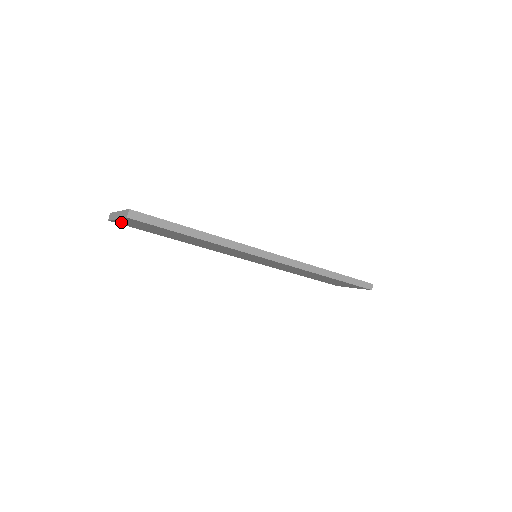
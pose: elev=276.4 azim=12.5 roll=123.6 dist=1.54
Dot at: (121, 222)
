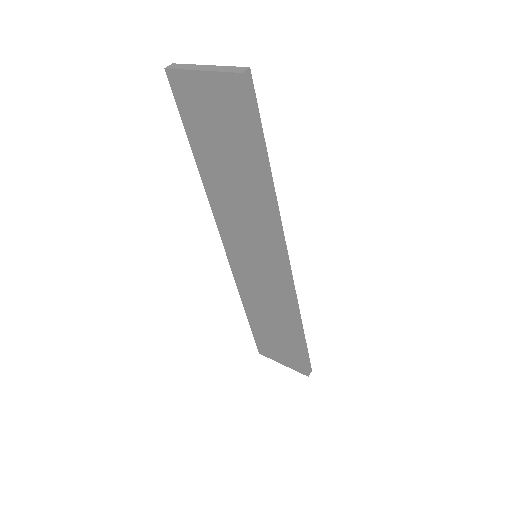
Dot at: (187, 82)
